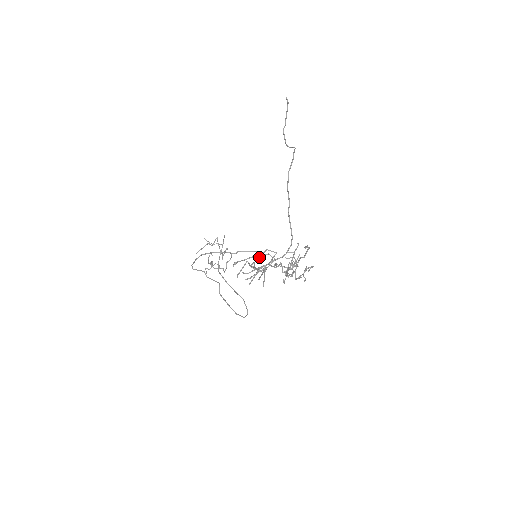
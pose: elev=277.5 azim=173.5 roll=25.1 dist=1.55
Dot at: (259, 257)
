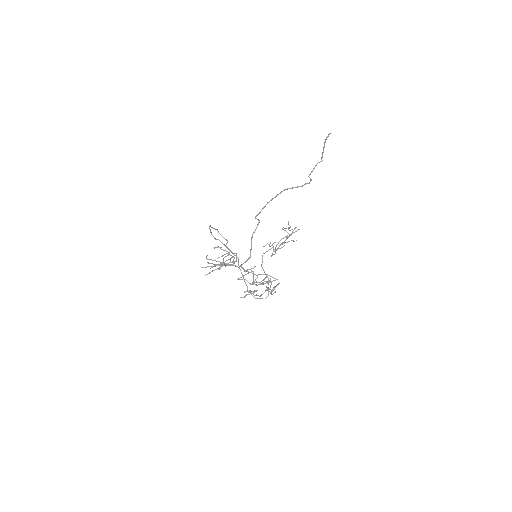
Dot at: (230, 255)
